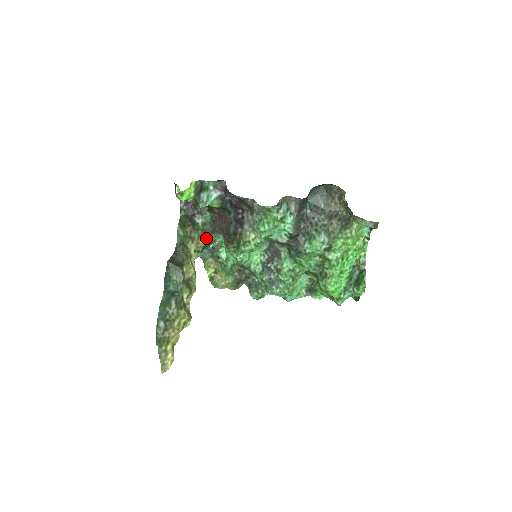
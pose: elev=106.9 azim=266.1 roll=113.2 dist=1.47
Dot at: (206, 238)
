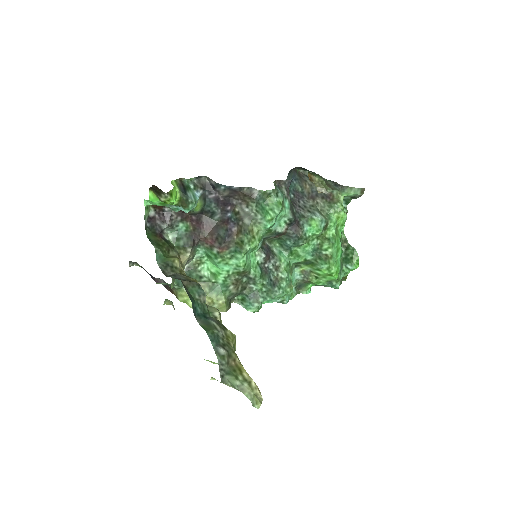
Dot at: (188, 254)
